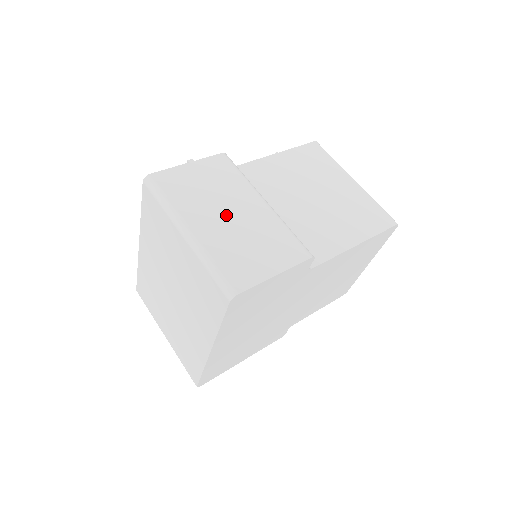
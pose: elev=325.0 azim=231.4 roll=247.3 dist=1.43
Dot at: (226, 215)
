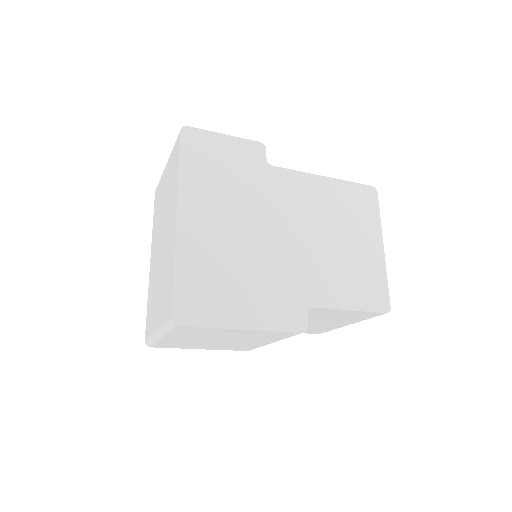
Dot at: occluded
